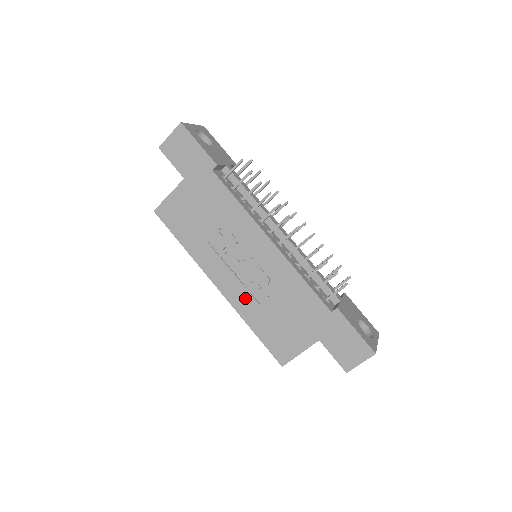
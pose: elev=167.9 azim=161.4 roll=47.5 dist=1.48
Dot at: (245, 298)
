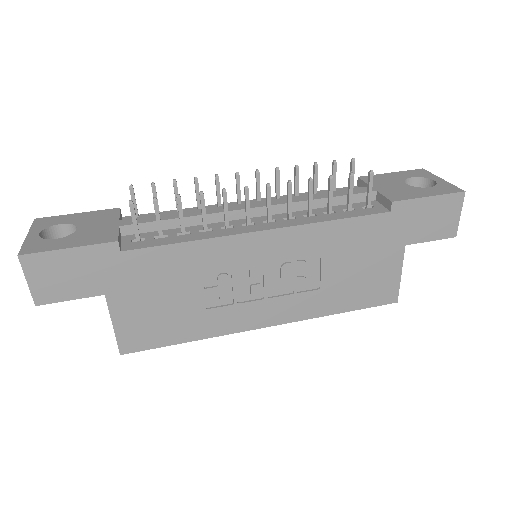
Dot at: (302, 301)
